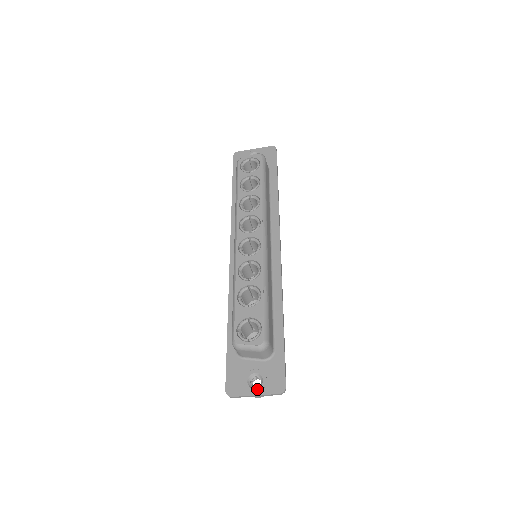
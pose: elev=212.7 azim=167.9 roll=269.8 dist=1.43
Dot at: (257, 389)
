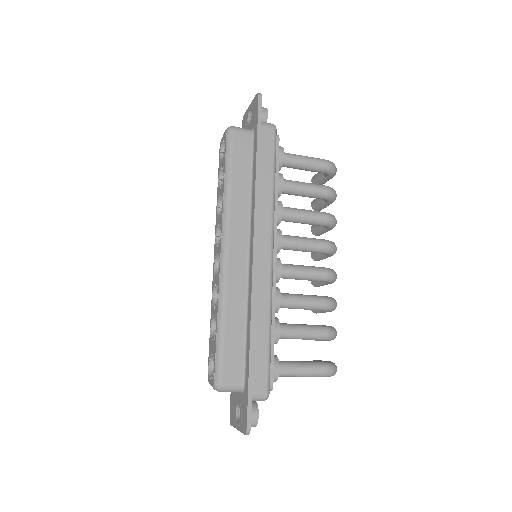
Dot at: (238, 423)
